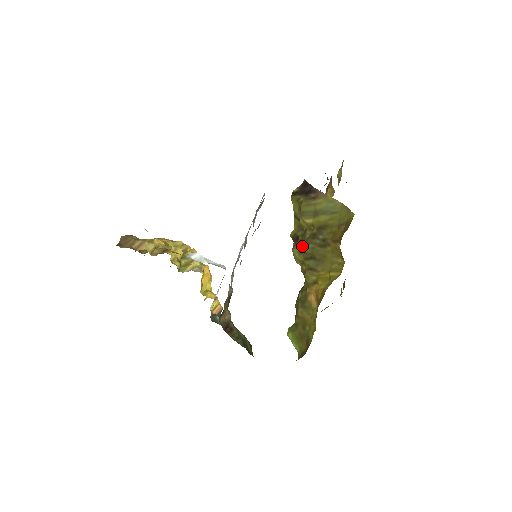
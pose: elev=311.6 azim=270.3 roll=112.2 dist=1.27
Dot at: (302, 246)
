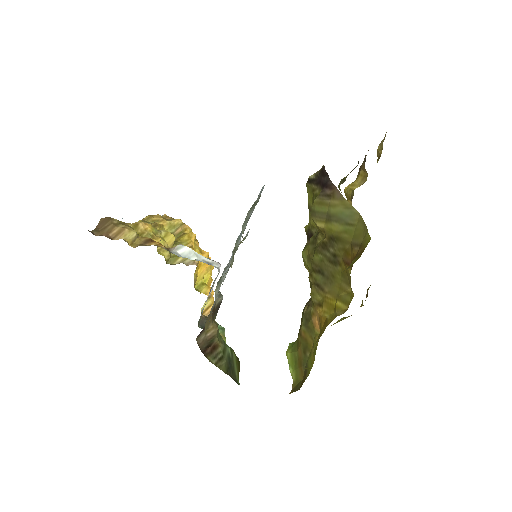
Dot at: (312, 252)
